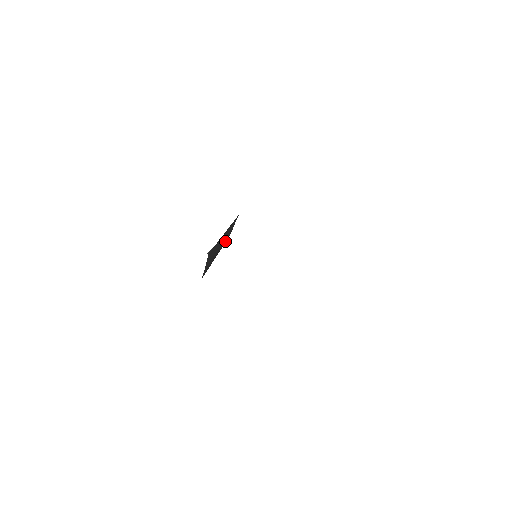
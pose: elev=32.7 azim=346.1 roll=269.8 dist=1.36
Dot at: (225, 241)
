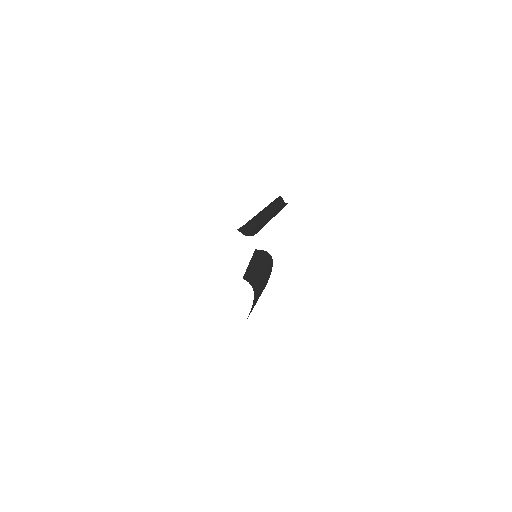
Dot at: (278, 209)
